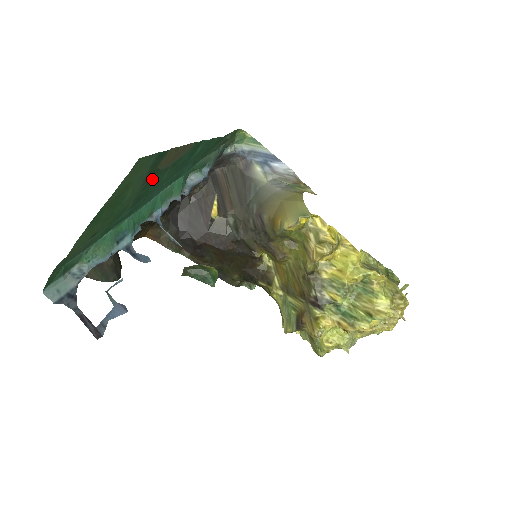
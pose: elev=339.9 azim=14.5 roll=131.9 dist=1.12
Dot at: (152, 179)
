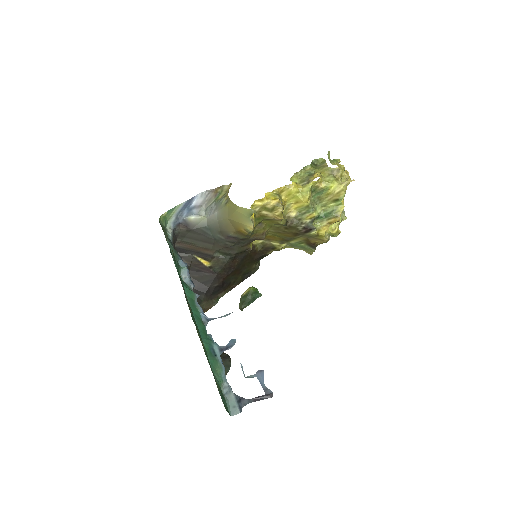
Dot at: occluded
